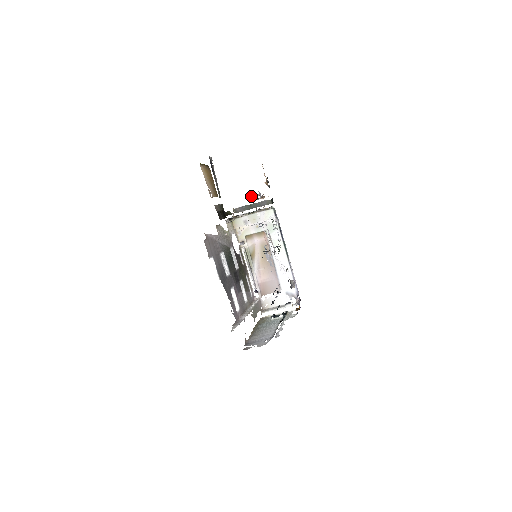
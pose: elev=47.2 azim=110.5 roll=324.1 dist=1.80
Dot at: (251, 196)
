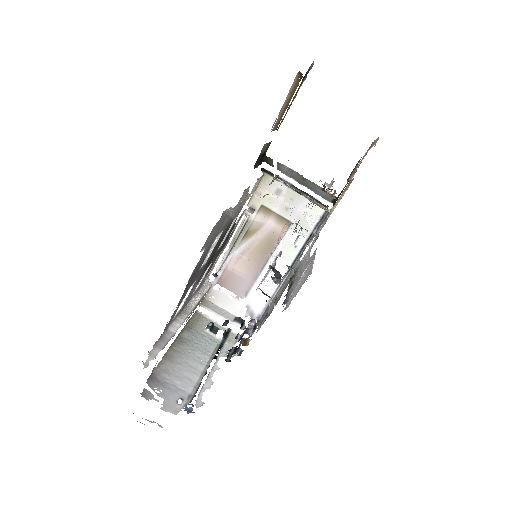
Dot at: occluded
